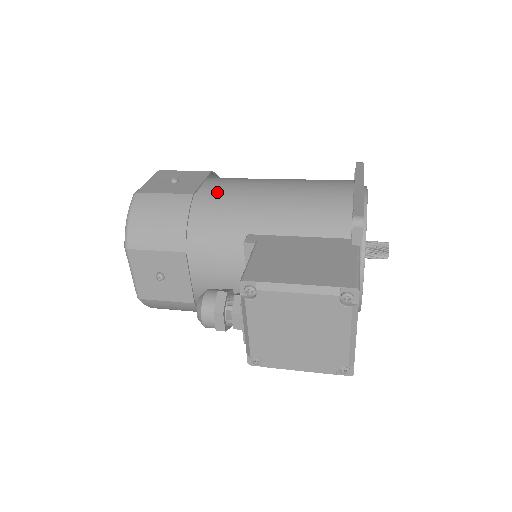
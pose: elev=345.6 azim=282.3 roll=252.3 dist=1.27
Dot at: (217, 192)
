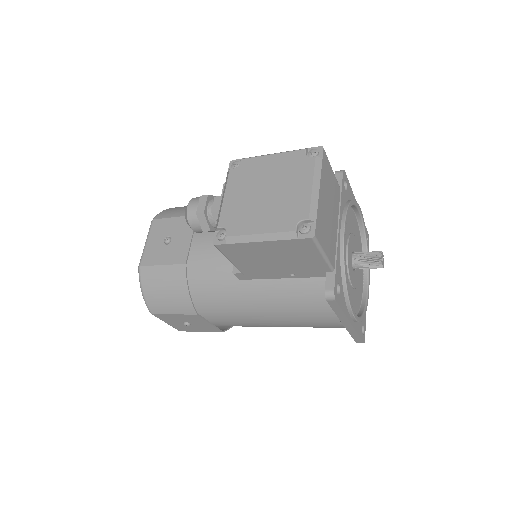
Dot at: occluded
